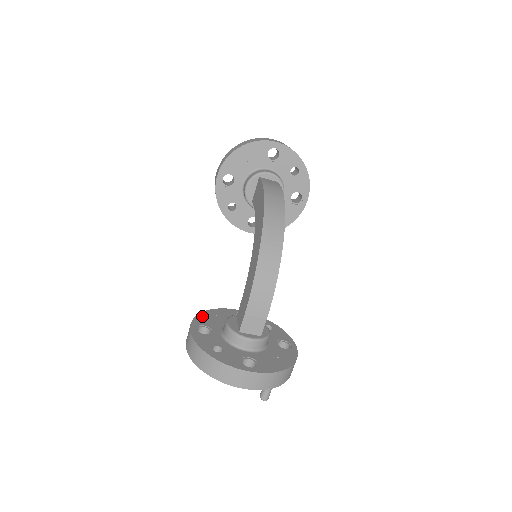
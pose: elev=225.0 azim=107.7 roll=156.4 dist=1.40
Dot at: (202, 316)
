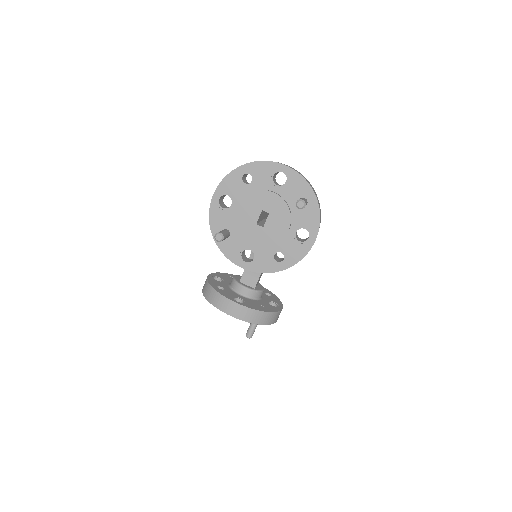
Dot at: occluded
